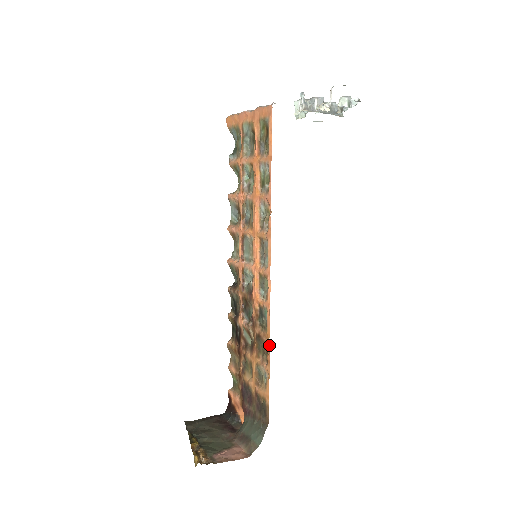
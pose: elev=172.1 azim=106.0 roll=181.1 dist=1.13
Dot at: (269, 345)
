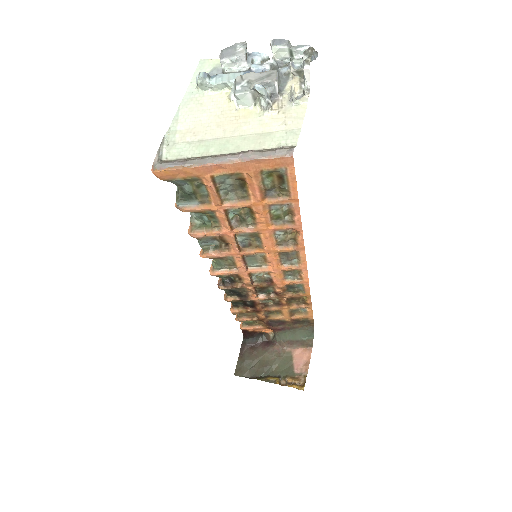
Dot at: (309, 298)
